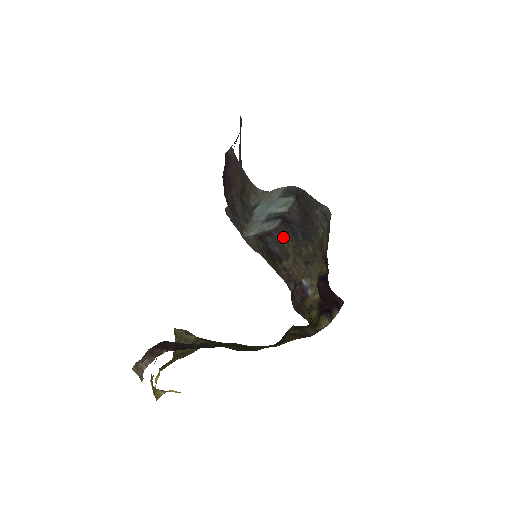
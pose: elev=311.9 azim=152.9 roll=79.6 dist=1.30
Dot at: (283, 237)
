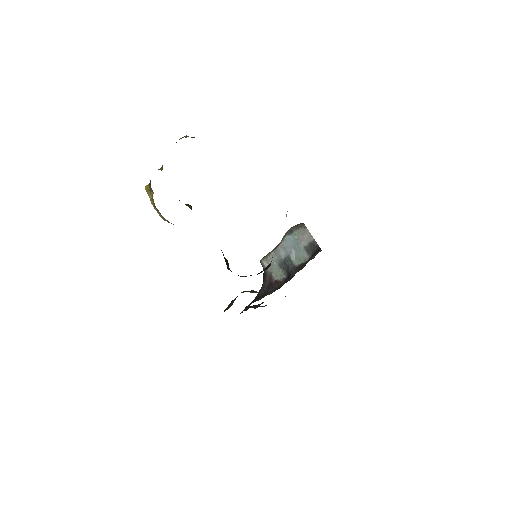
Dot at: (274, 290)
